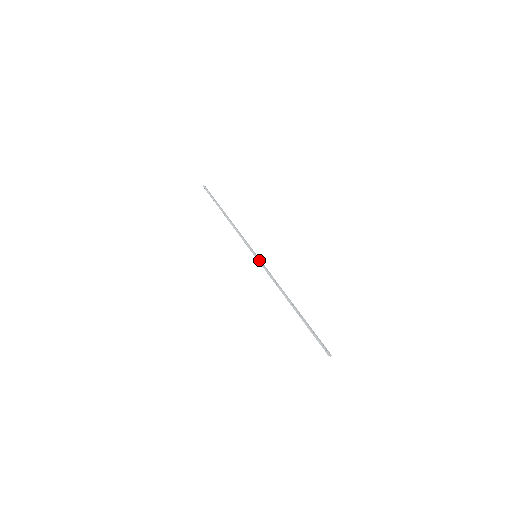
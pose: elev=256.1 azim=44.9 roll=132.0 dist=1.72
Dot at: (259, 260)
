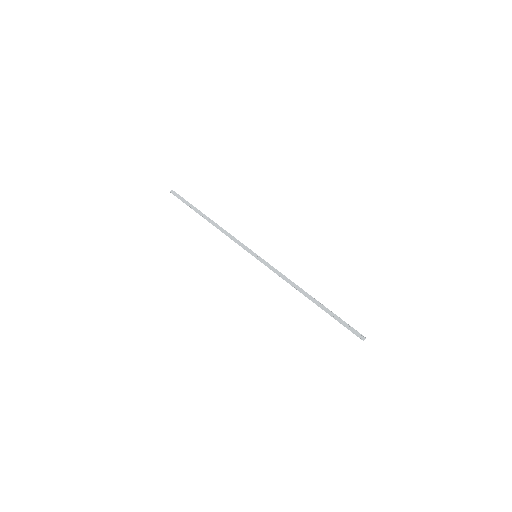
Dot at: (260, 261)
